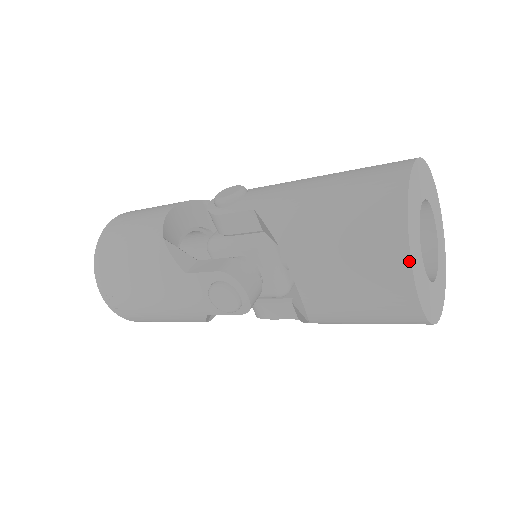
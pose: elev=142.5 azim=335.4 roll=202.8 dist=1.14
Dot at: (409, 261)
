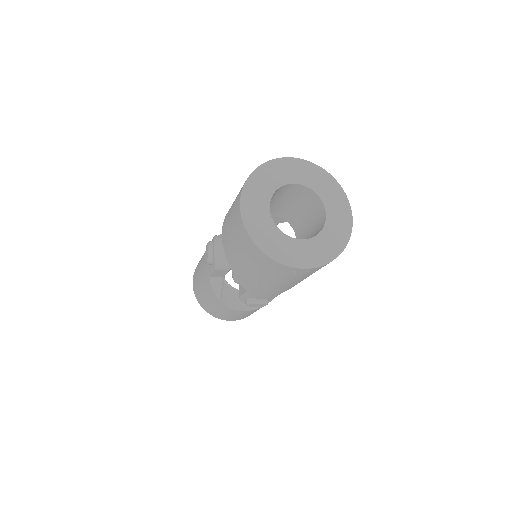
Dot at: (243, 186)
